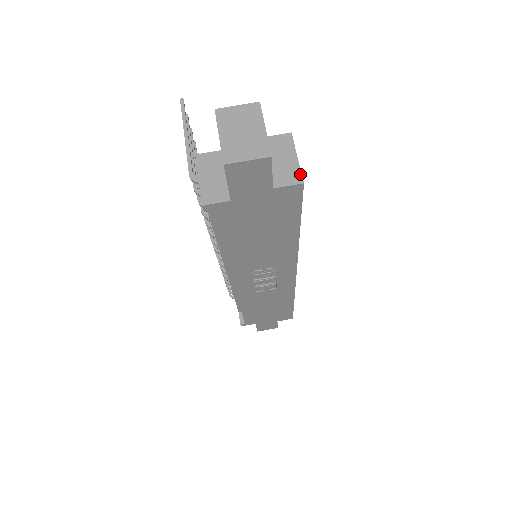
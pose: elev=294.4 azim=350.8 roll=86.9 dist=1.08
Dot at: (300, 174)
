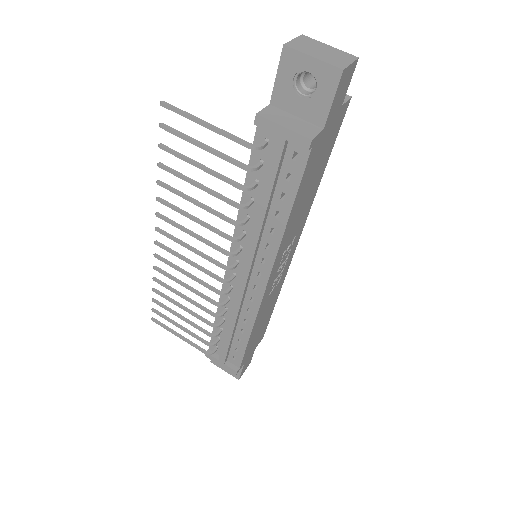
Dot at: occluded
